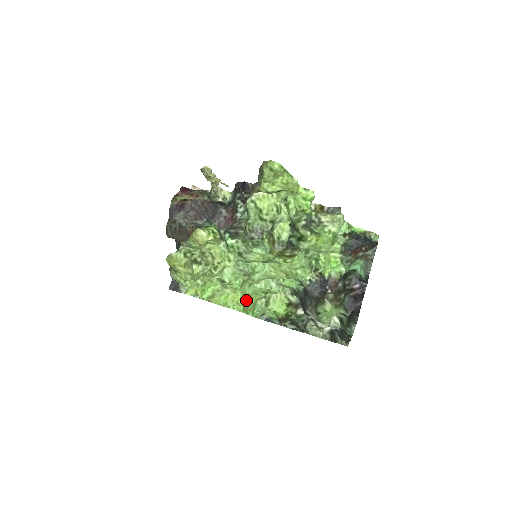
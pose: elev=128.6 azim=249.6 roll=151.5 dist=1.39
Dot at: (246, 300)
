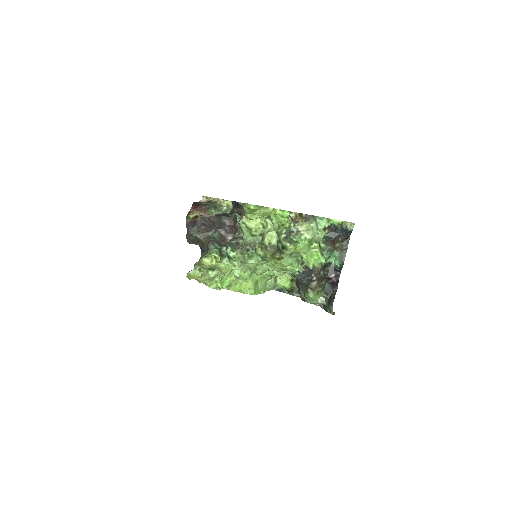
Dot at: (256, 284)
